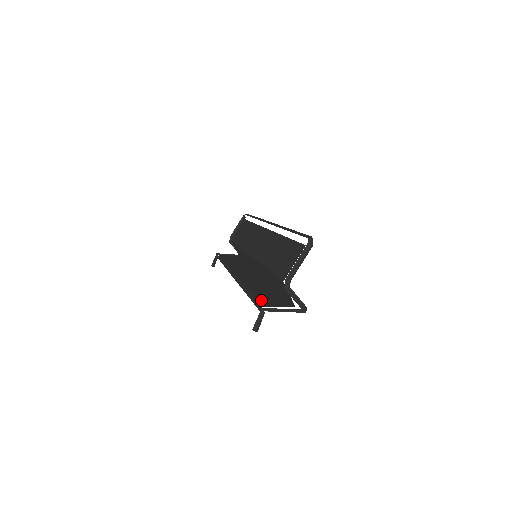
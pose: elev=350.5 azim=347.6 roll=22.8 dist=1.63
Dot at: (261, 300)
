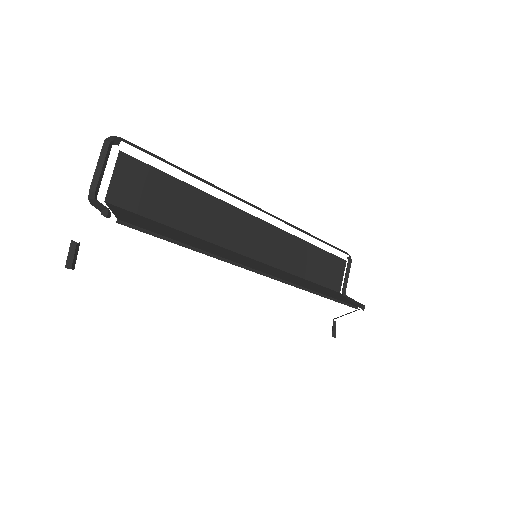
Dot at: occluded
